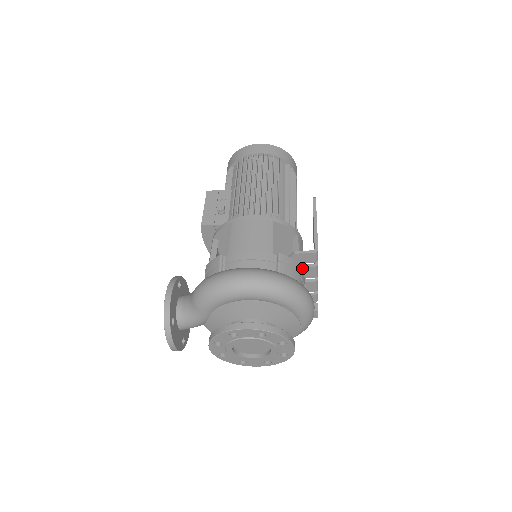
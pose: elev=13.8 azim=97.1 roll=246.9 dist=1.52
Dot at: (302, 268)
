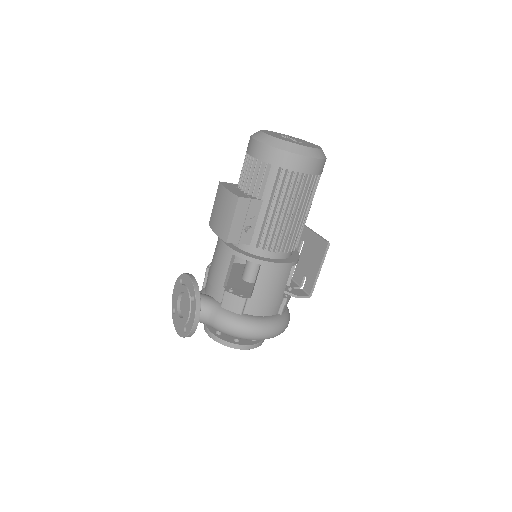
Dot at: occluded
